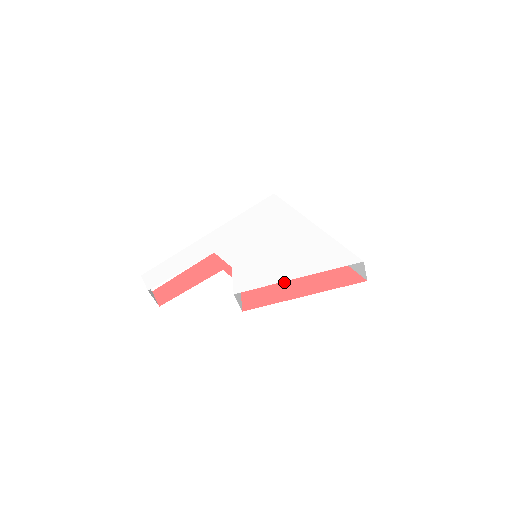
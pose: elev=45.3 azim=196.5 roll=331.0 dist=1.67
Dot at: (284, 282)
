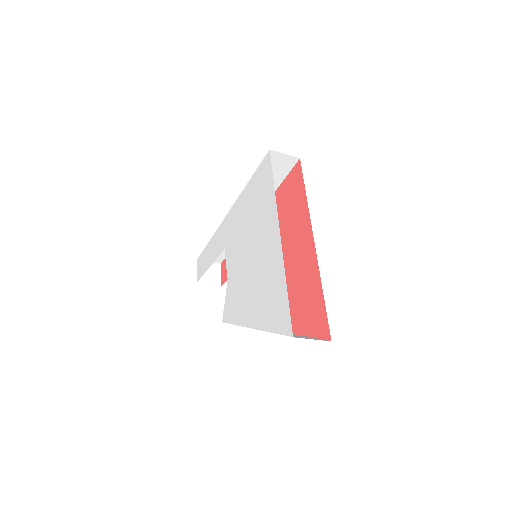
Dot at: occluded
